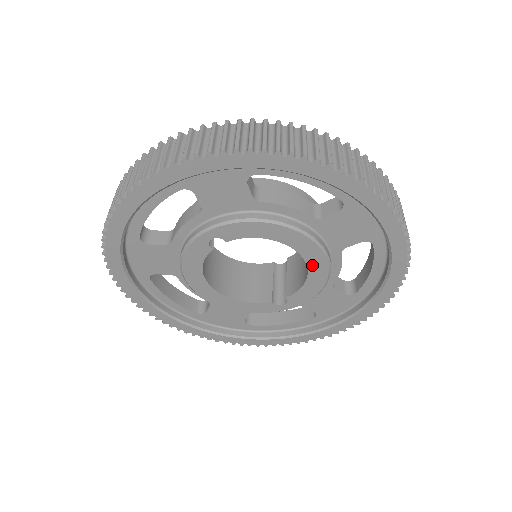
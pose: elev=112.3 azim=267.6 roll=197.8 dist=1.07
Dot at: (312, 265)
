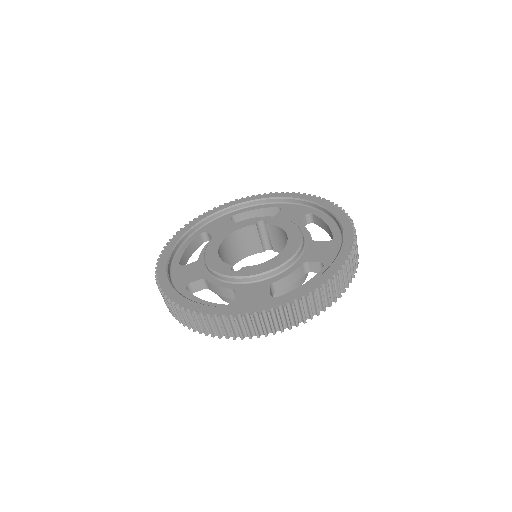
Dot at: (284, 253)
